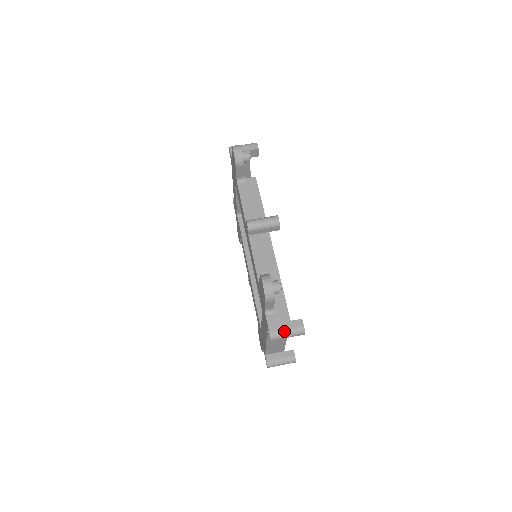
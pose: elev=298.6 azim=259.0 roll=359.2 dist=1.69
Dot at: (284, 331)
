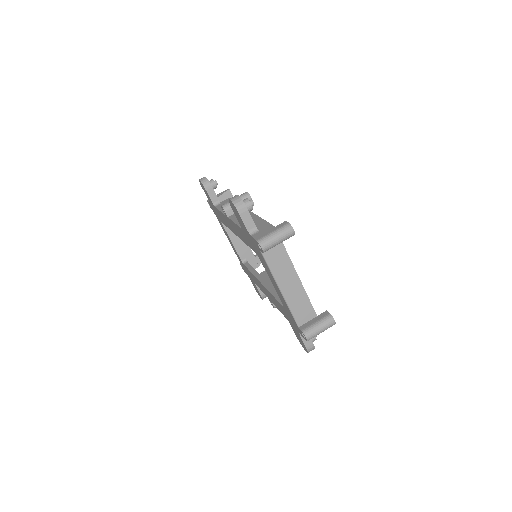
Dot at: (270, 234)
